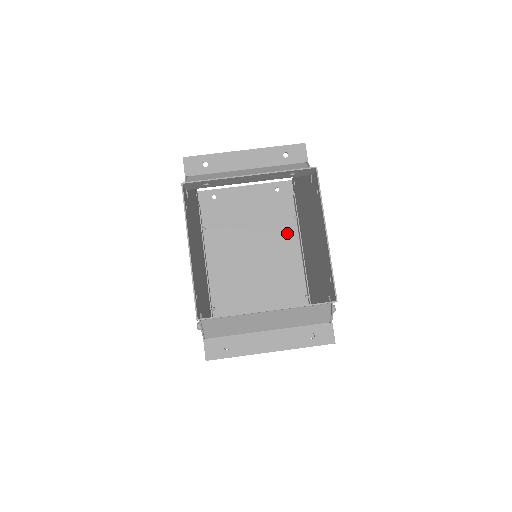
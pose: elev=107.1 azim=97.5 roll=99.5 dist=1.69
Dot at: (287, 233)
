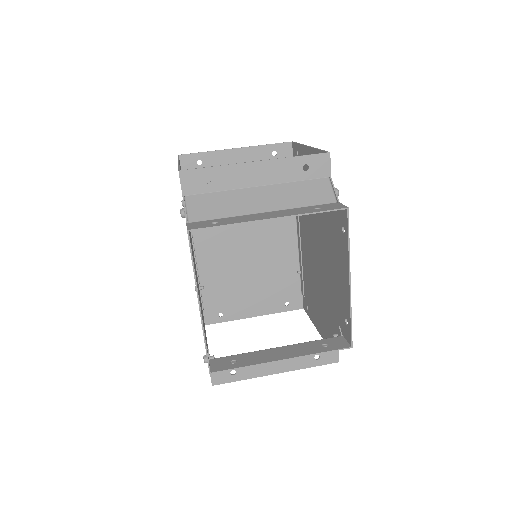
Dot at: occluded
